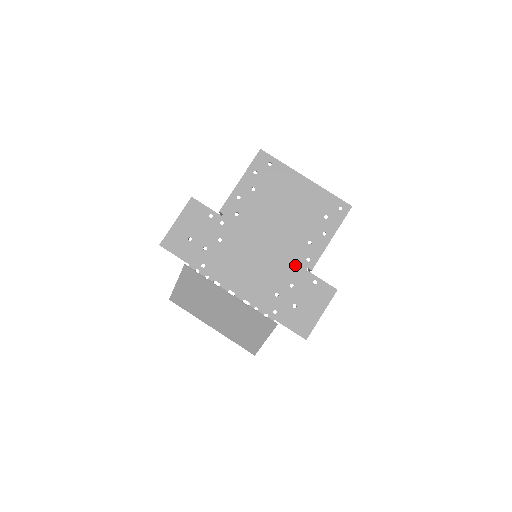
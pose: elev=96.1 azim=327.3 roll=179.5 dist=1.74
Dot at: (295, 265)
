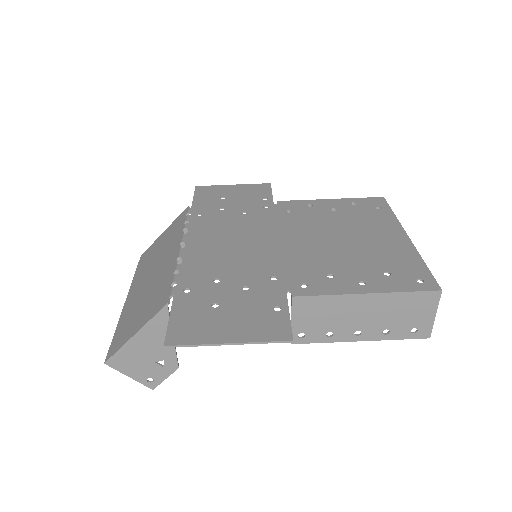
Dot at: (281, 277)
